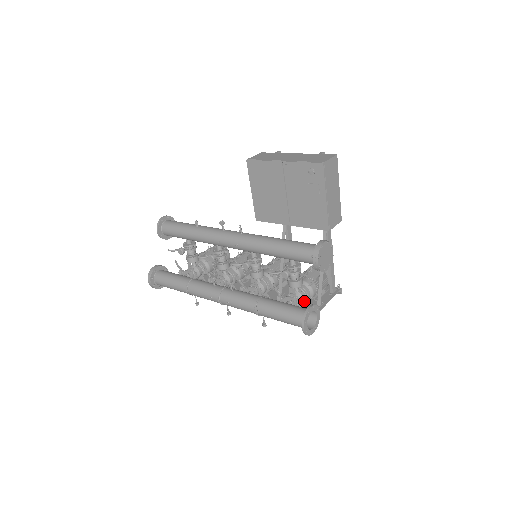
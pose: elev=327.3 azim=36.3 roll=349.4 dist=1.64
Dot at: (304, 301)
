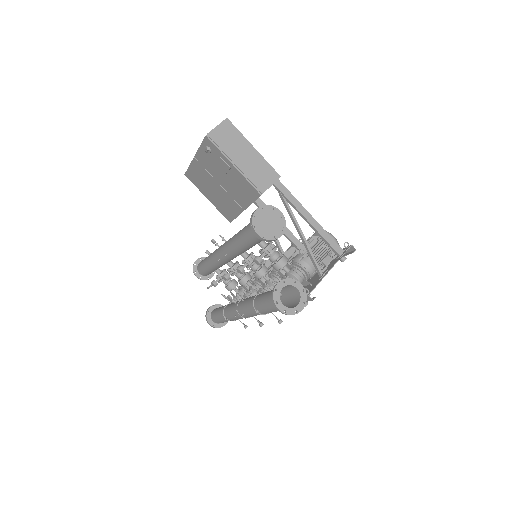
Dot at: (305, 279)
